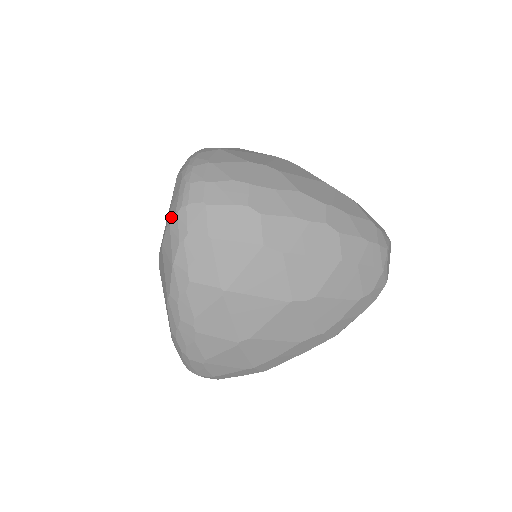
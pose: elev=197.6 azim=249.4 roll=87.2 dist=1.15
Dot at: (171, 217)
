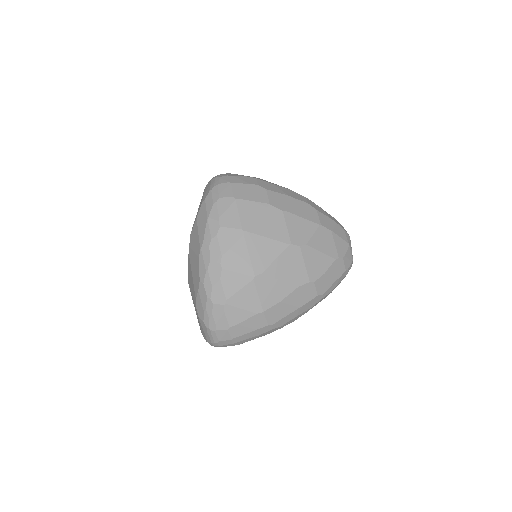
Dot at: (206, 196)
